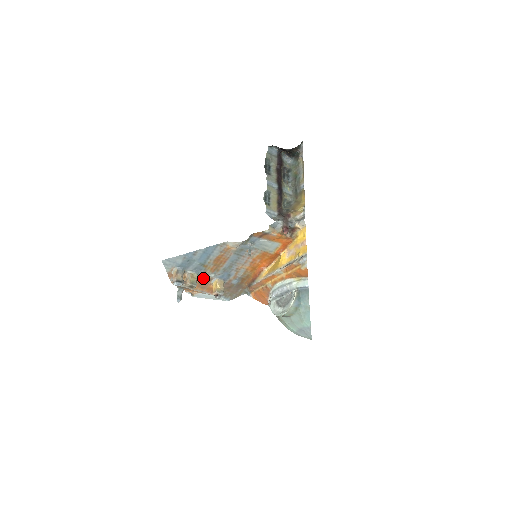
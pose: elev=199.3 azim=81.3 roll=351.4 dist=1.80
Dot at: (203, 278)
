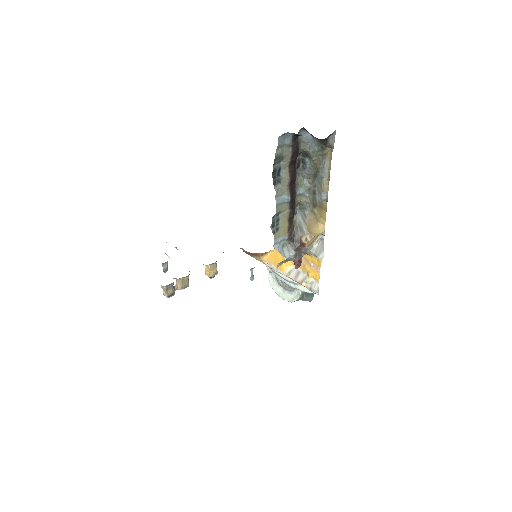
Dot at: occluded
